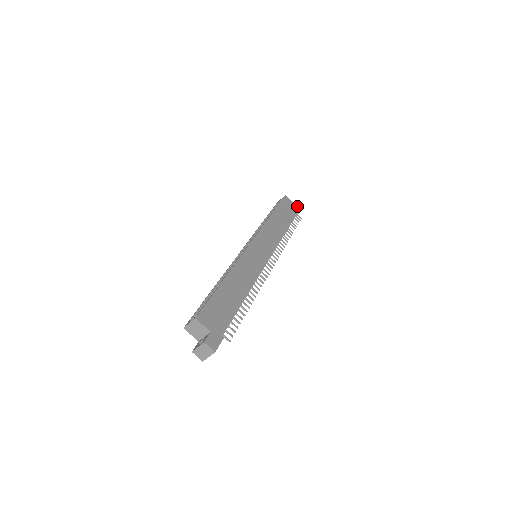
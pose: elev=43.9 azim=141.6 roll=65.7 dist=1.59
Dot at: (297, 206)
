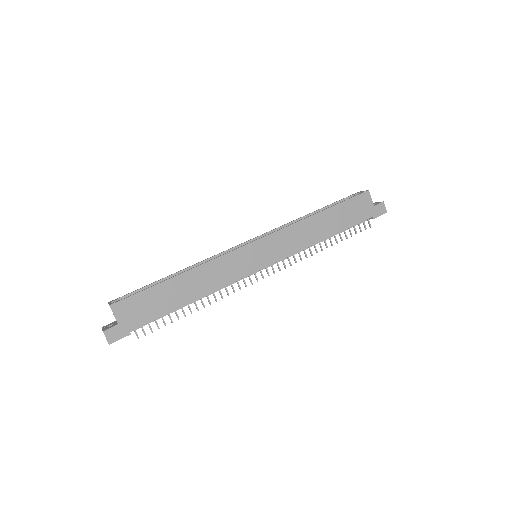
Dot at: (377, 209)
